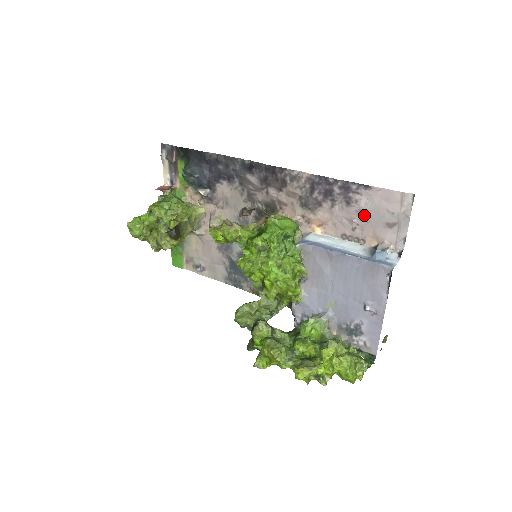
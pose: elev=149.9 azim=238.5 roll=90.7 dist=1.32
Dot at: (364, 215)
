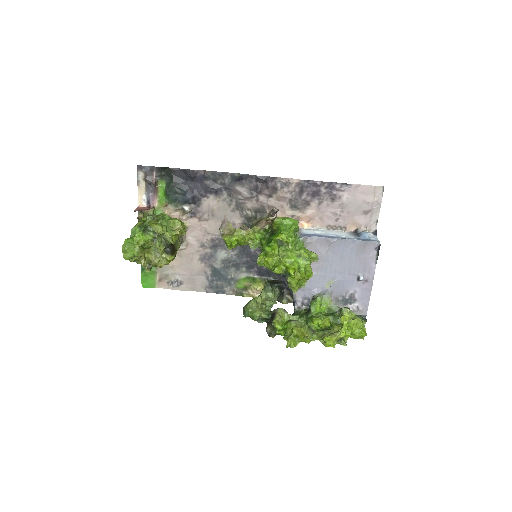
Dot at: (345, 207)
